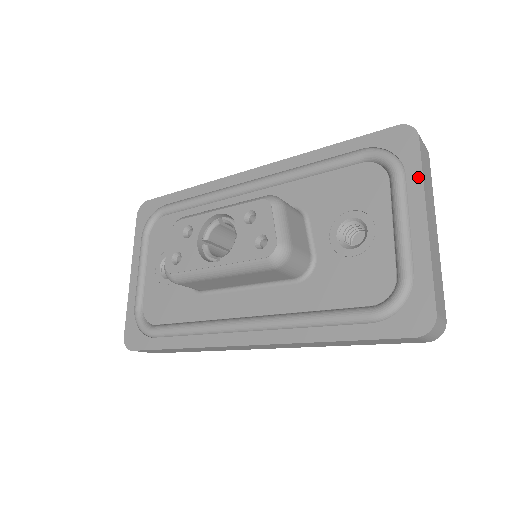
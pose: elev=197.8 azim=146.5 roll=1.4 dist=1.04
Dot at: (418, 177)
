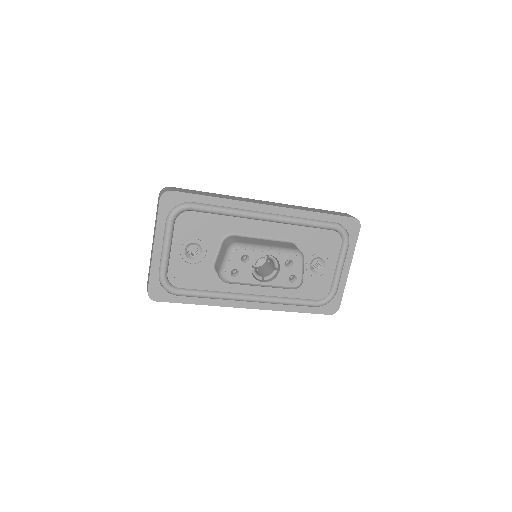
Dot at: (353, 248)
